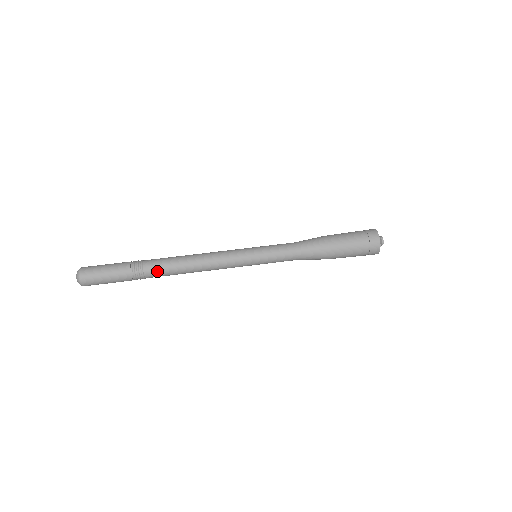
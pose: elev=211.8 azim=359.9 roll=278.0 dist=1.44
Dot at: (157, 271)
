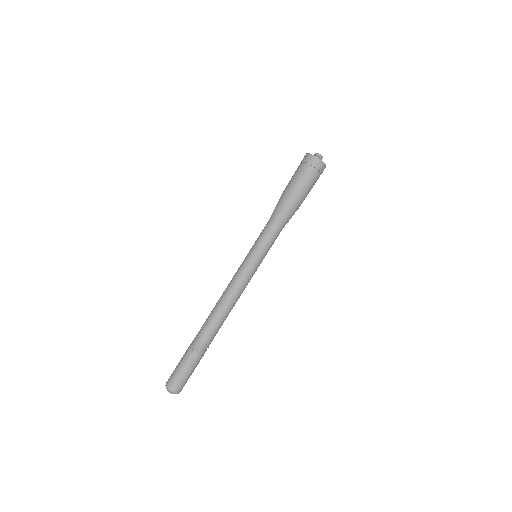
Dot at: (211, 335)
